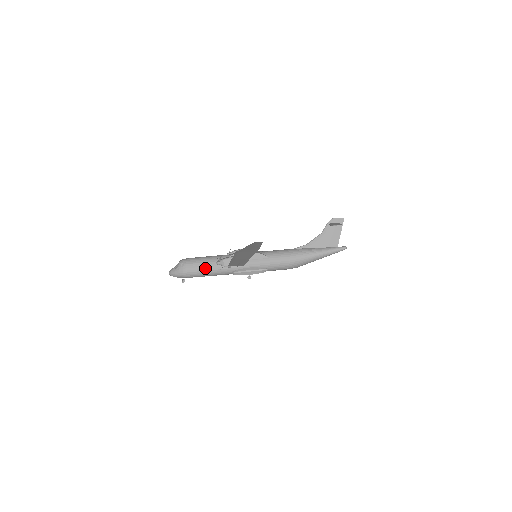
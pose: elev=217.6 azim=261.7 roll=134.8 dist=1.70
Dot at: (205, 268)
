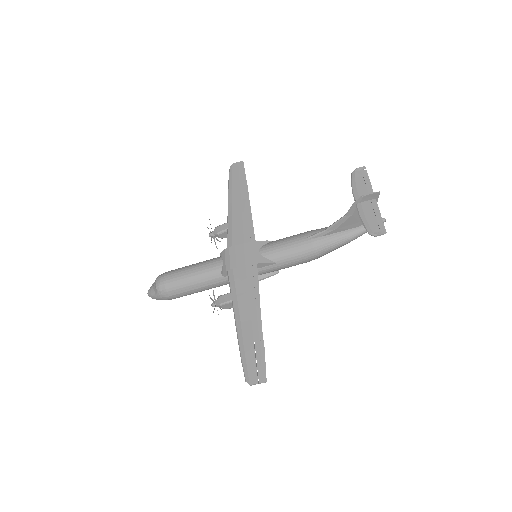
Dot at: (194, 291)
